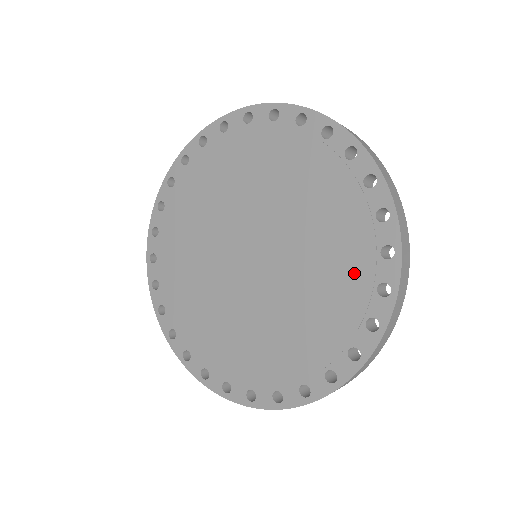
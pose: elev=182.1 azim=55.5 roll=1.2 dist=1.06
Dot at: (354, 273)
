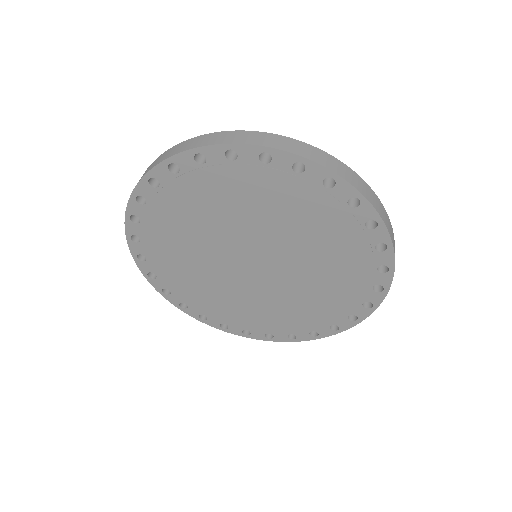
Dot at: (354, 279)
